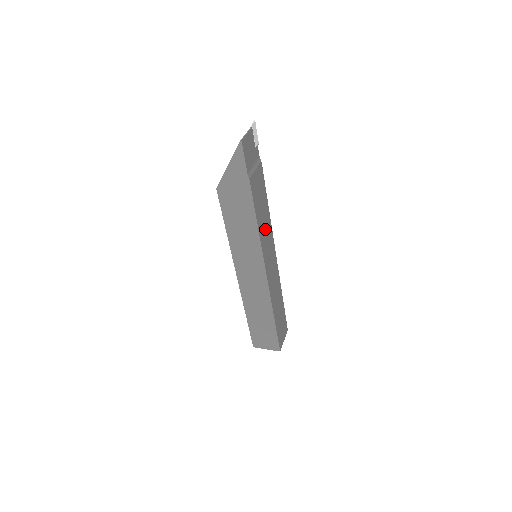
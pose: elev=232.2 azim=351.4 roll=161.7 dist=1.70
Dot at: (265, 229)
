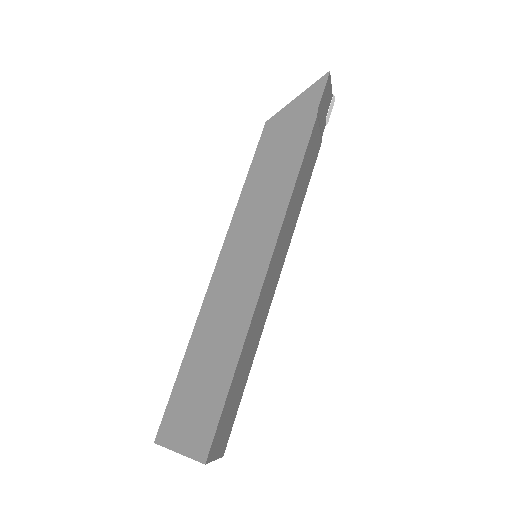
Dot at: (293, 212)
